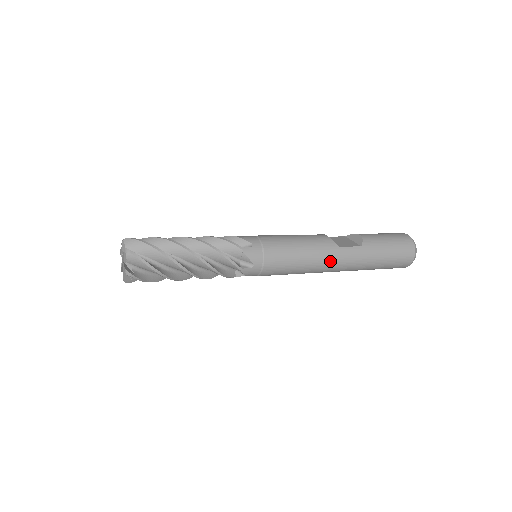
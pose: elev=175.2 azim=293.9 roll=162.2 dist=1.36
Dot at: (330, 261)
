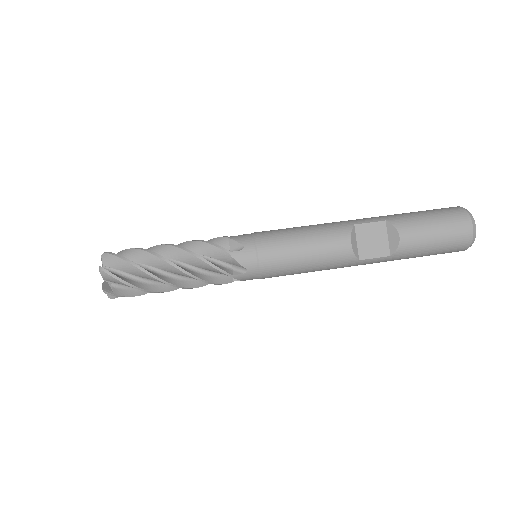
Dot at: (343, 267)
